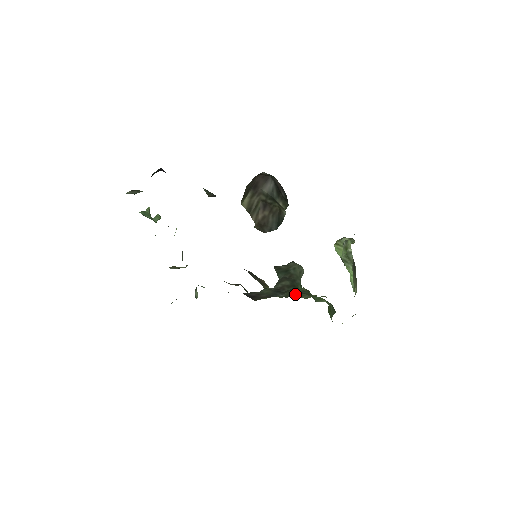
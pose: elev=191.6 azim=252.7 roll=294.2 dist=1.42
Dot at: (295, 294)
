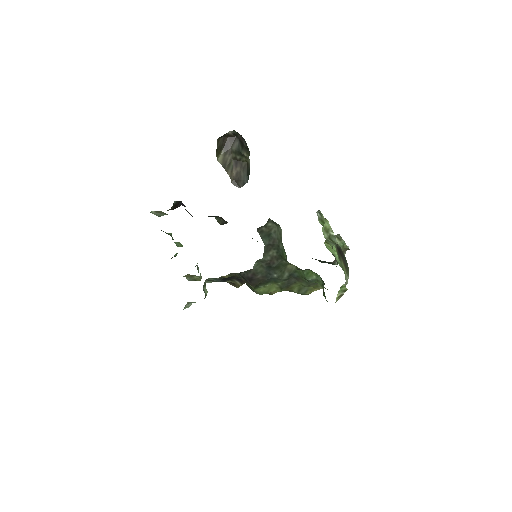
Dot at: (291, 282)
